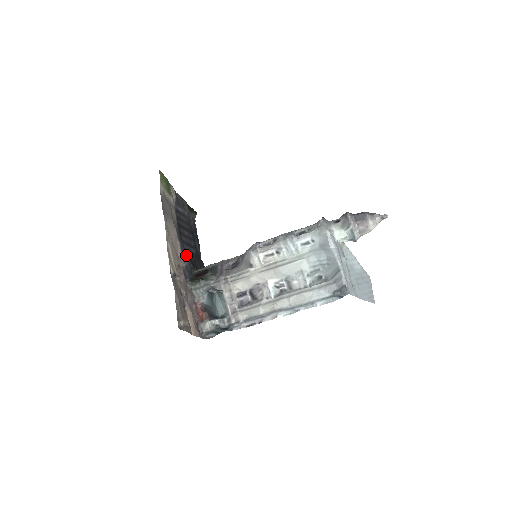
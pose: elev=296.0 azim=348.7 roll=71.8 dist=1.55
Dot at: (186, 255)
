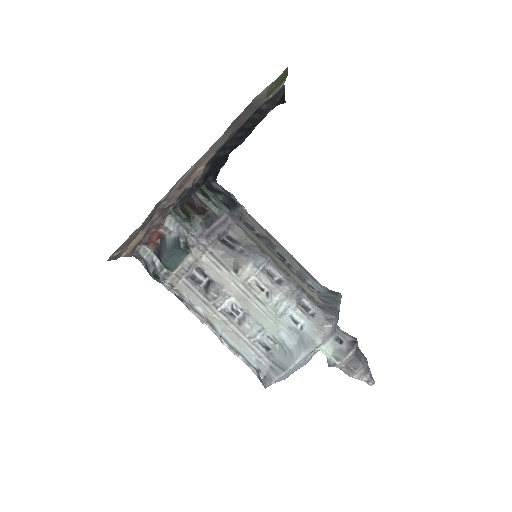
Dot at: (207, 170)
